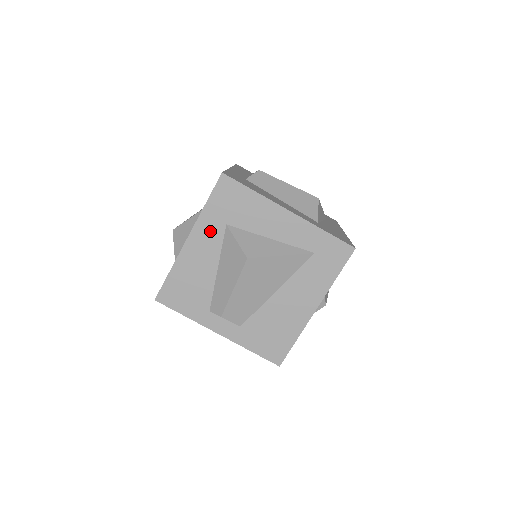
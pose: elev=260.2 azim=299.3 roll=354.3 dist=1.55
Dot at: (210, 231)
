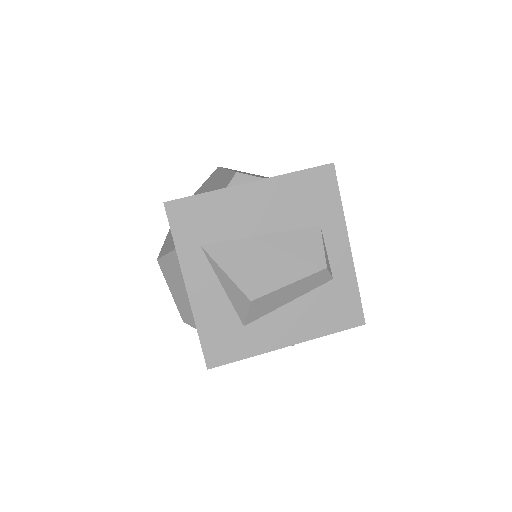
Dot at: occluded
